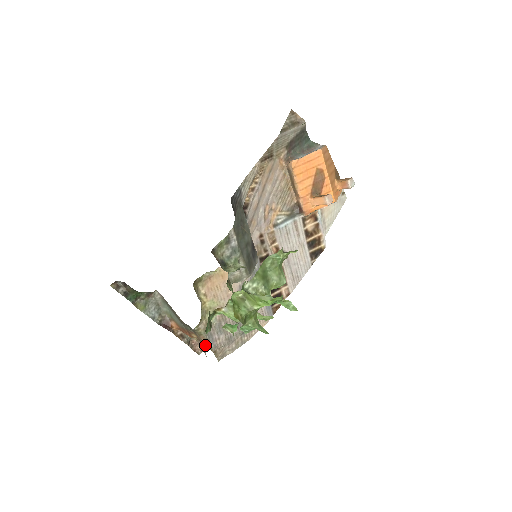
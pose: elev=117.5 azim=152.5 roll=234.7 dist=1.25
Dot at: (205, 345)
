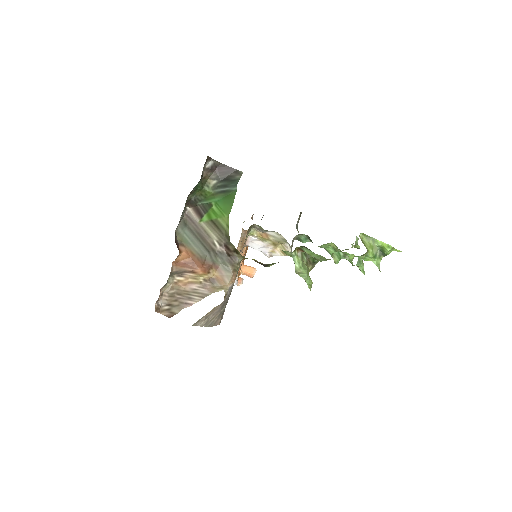
Dot at: (226, 286)
